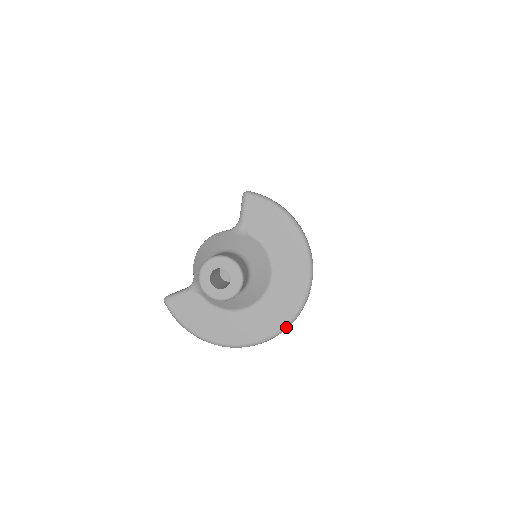
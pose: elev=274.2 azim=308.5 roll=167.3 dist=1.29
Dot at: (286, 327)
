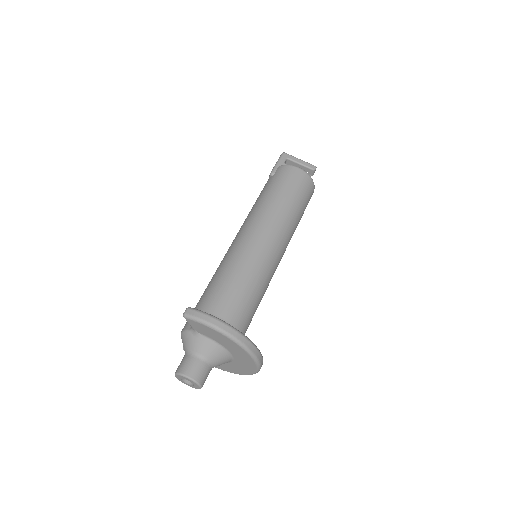
Dot at: occluded
